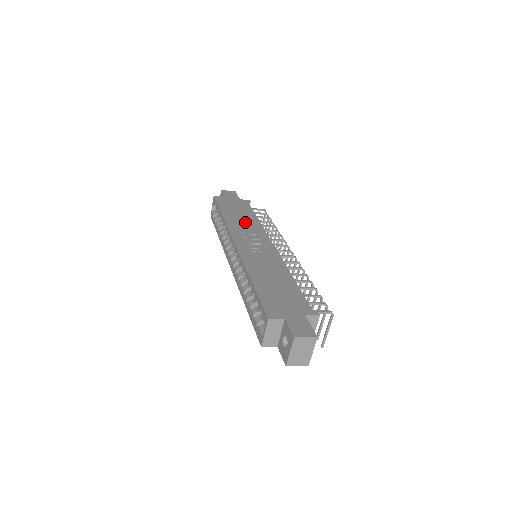
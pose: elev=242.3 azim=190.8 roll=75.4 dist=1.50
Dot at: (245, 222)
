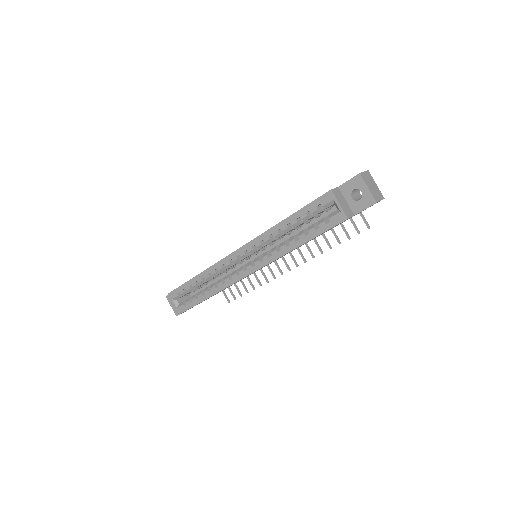
Dot at: occluded
